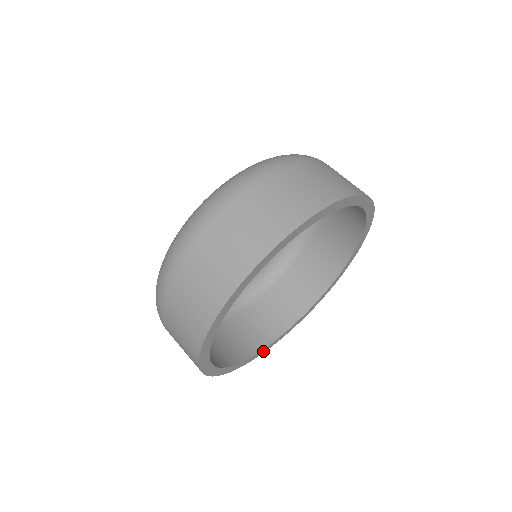
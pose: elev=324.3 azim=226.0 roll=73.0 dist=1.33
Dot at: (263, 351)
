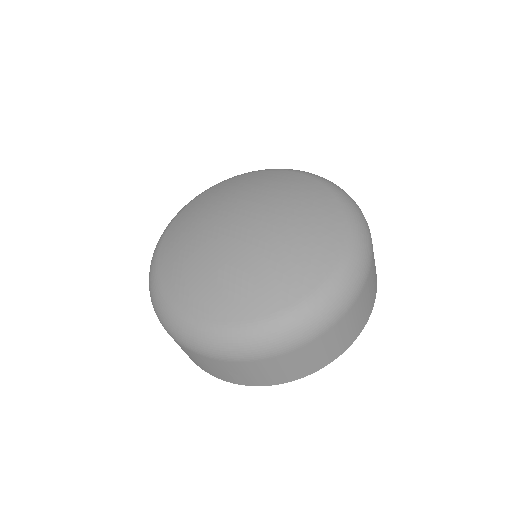
Dot at: occluded
